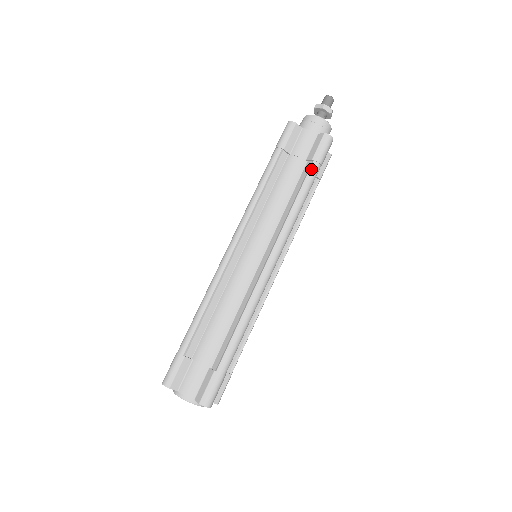
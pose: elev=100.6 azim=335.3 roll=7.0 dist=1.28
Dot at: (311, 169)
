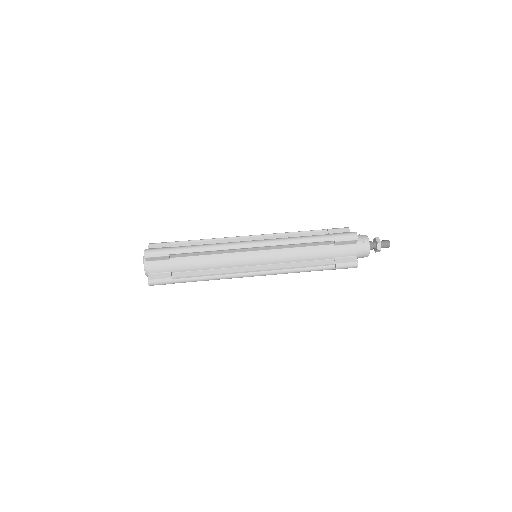
Dot at: (327, 234)
